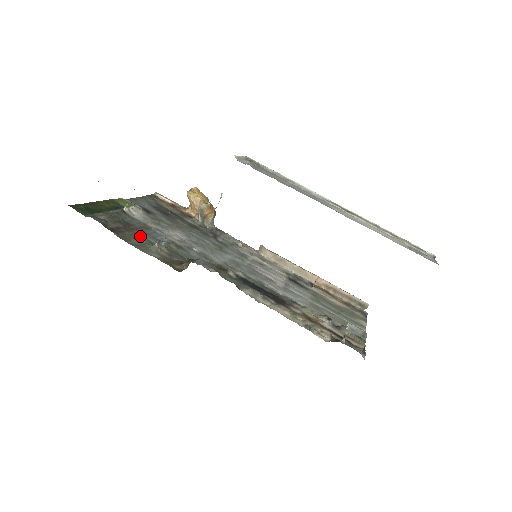
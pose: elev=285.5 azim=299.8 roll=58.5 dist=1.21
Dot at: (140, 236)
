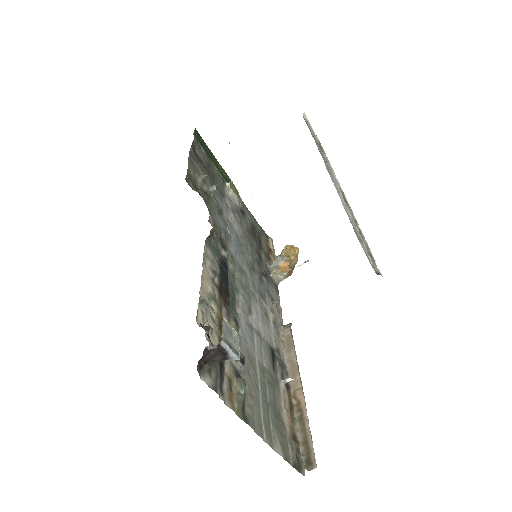
Dot at: occluded
